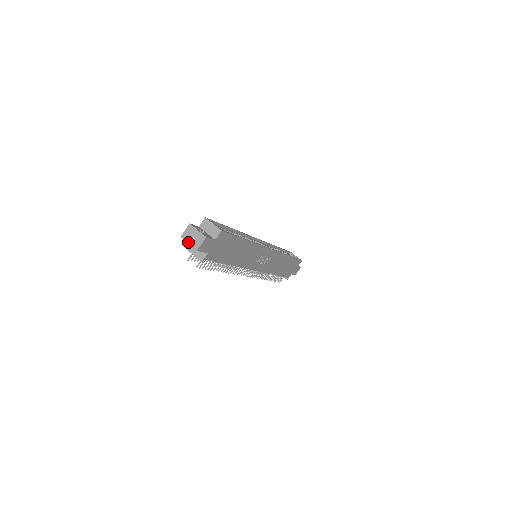
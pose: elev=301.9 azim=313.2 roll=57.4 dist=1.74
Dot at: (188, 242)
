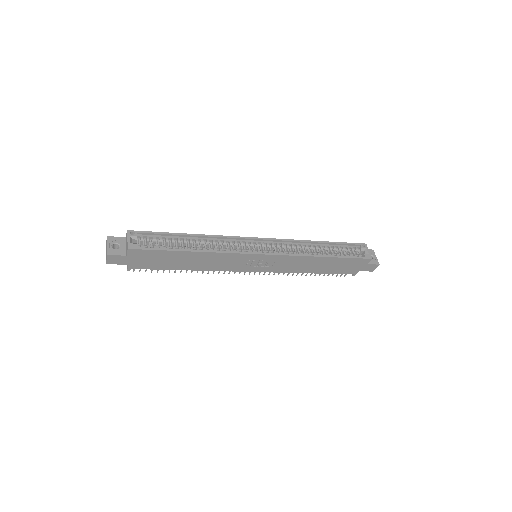
Dot at: occluded
